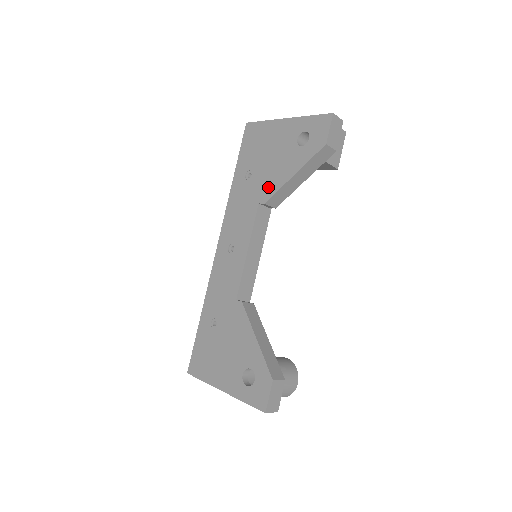
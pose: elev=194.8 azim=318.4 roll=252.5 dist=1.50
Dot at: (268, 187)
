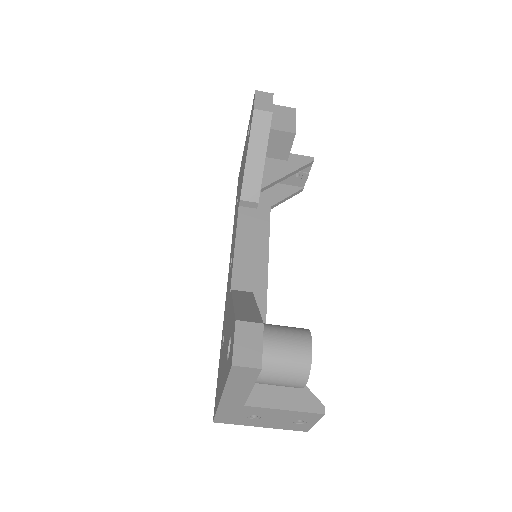
Dot at: occluded
